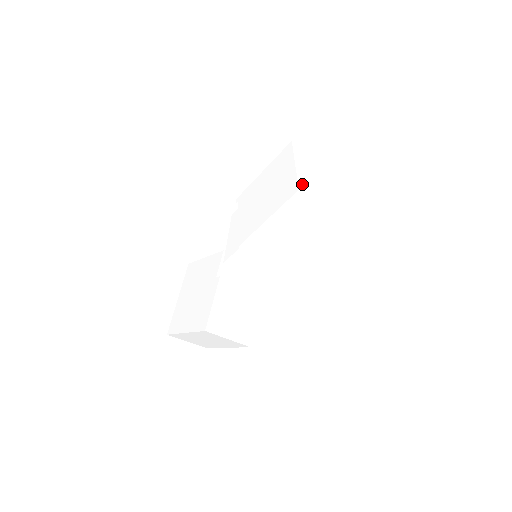
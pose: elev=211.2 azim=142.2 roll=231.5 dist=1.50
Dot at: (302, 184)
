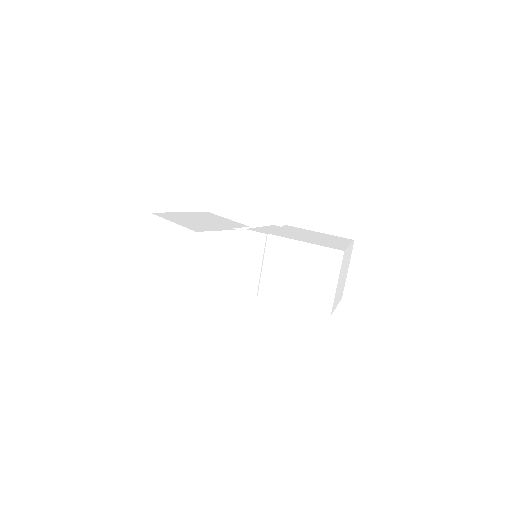
Dot at: (345, 254)
